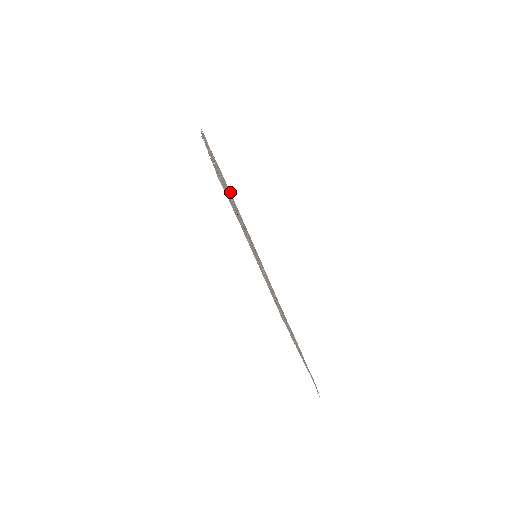
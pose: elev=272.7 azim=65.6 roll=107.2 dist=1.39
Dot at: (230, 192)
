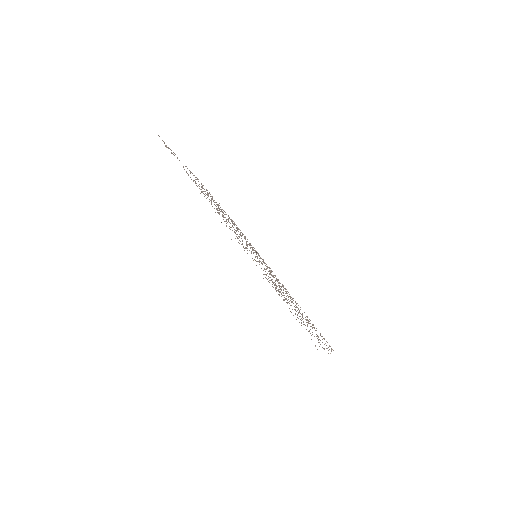
Dot at: occluded
